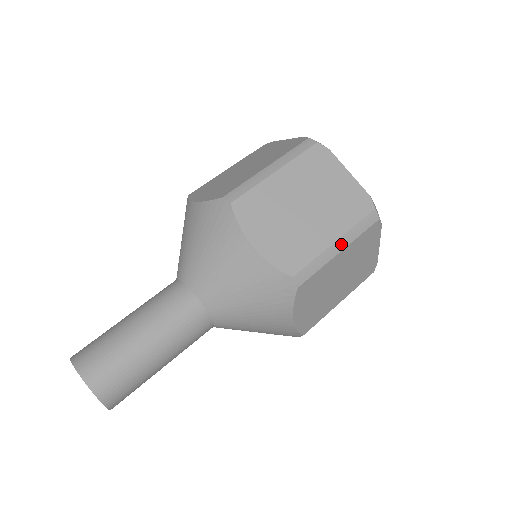
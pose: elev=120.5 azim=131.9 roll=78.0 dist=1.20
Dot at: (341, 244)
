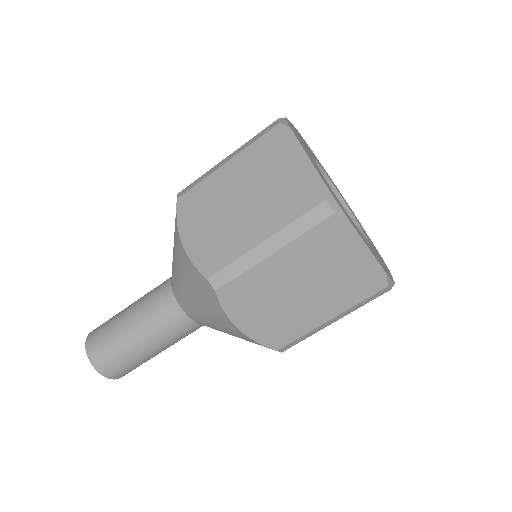
Dot at: occluded
